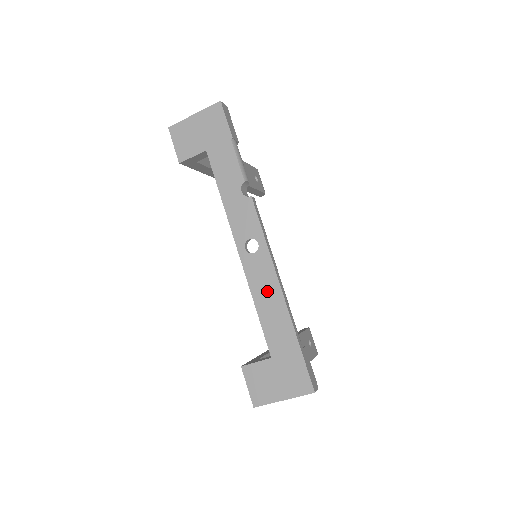
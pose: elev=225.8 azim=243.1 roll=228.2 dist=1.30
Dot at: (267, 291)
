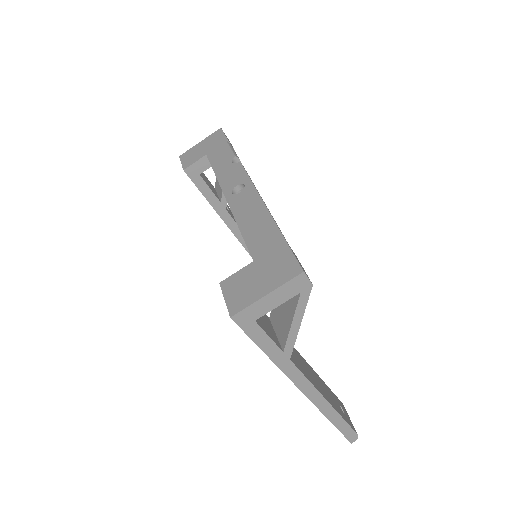
Dot at: (251, 212)
